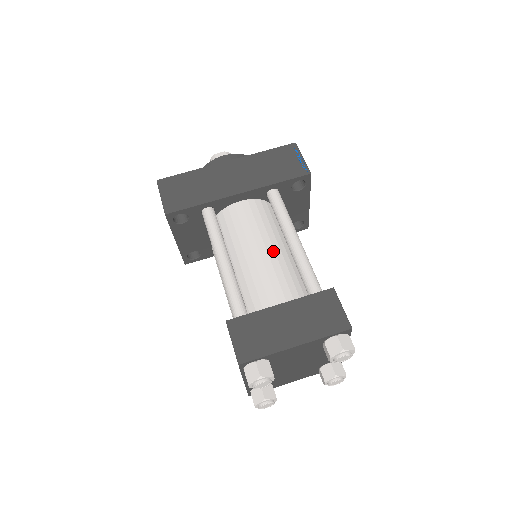
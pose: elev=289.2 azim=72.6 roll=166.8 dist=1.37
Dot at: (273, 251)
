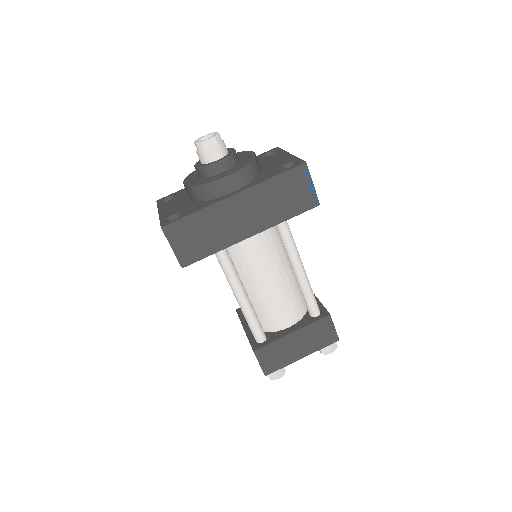
Dot at: (281, 279)
